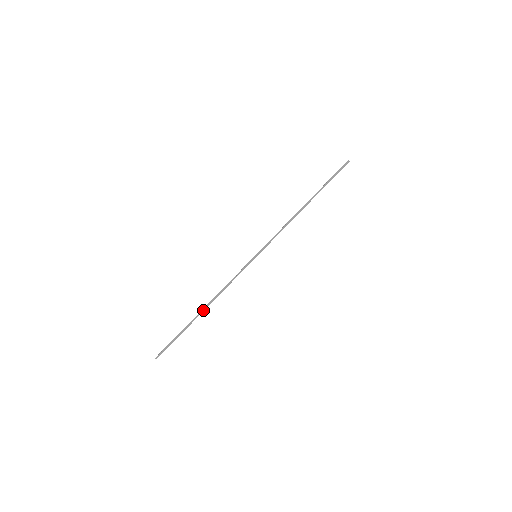
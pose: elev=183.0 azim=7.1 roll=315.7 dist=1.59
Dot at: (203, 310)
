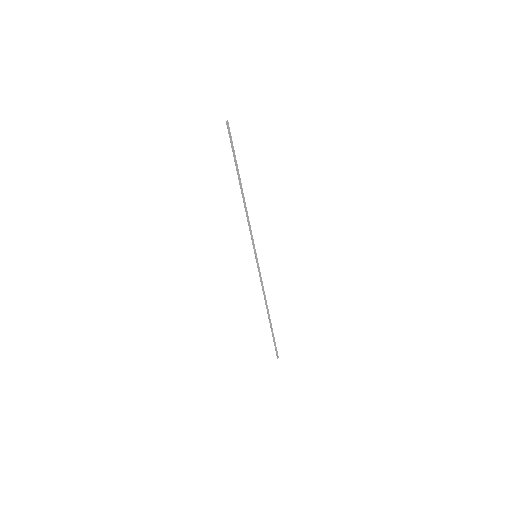
Dot at: (269, 314)
